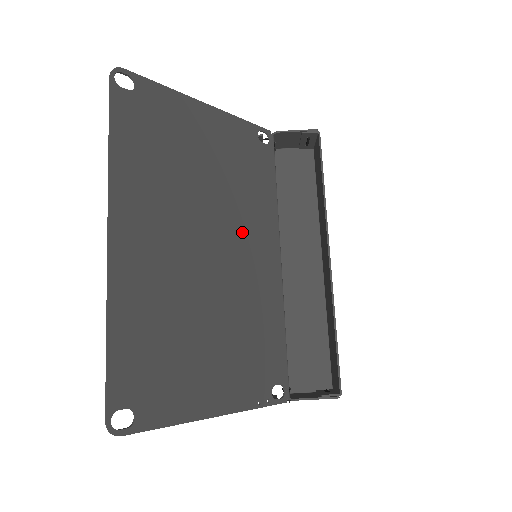
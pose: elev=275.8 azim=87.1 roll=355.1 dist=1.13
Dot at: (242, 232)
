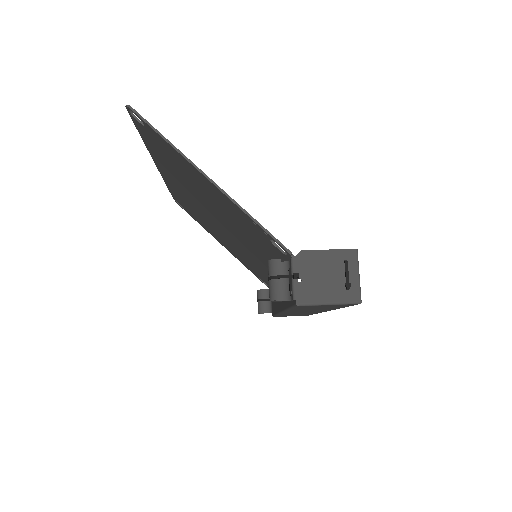
Dot at: occluded
